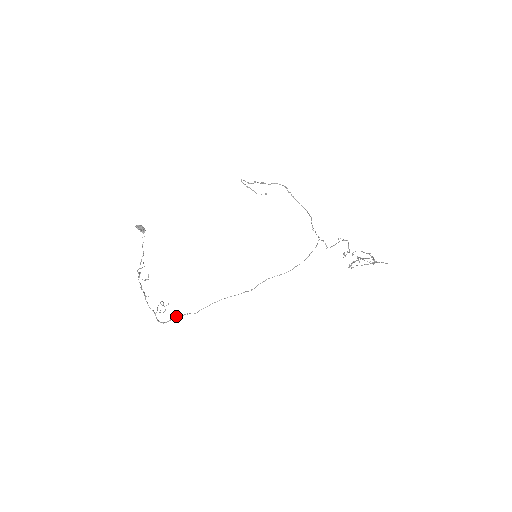
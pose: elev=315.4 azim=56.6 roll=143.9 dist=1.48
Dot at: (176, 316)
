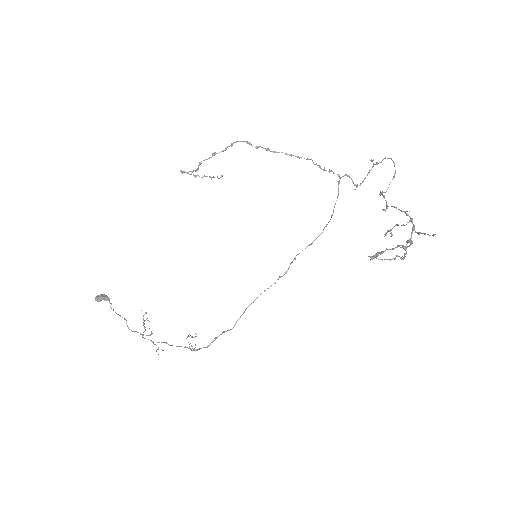
Dot at: (214, 338)
